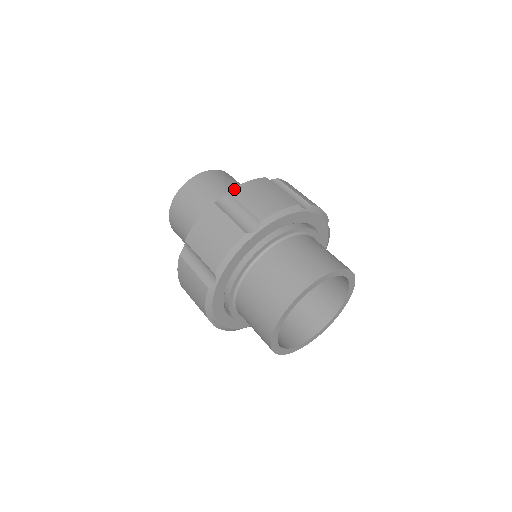
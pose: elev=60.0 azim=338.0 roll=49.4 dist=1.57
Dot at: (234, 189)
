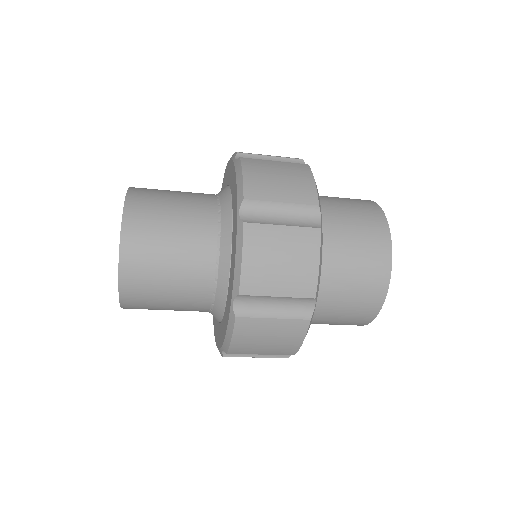
Dot at: (246, 191)
